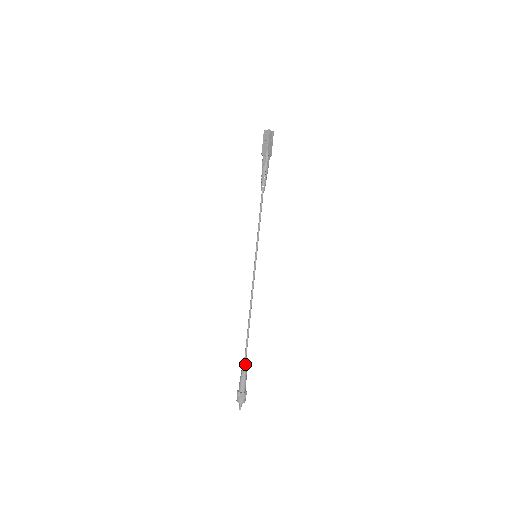
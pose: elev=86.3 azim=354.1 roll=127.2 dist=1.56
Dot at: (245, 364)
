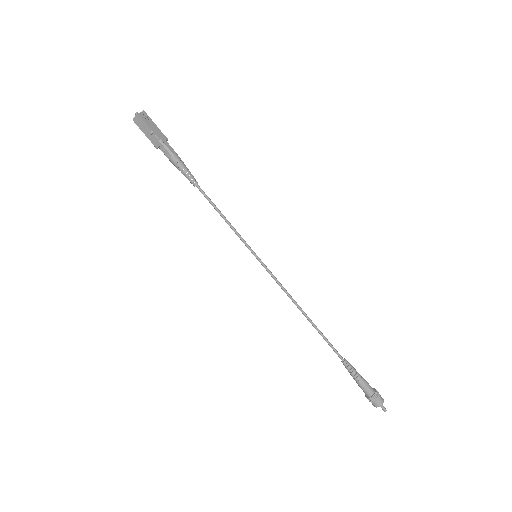
Dot at: (349, 367)
